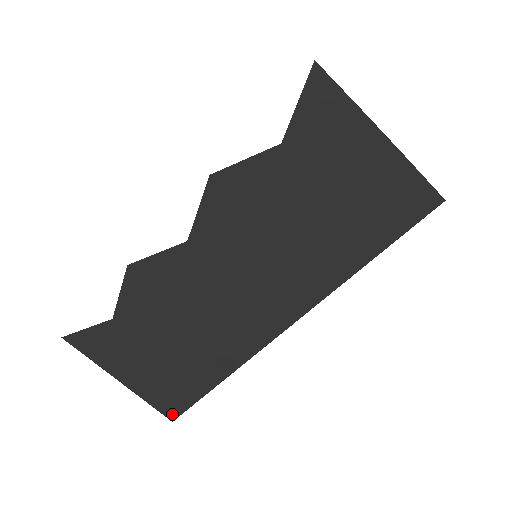
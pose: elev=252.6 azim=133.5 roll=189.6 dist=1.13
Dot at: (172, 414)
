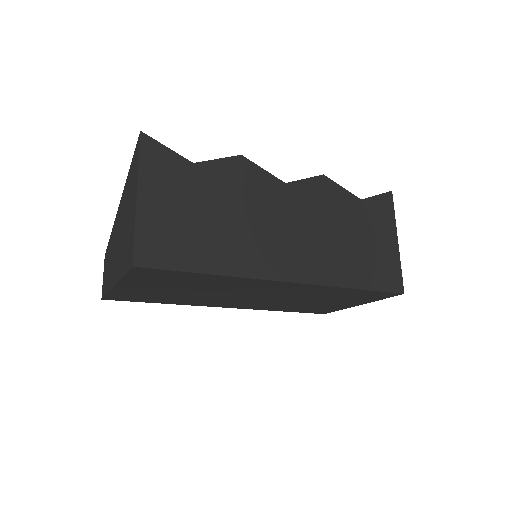
Dot at: (142, 260)
